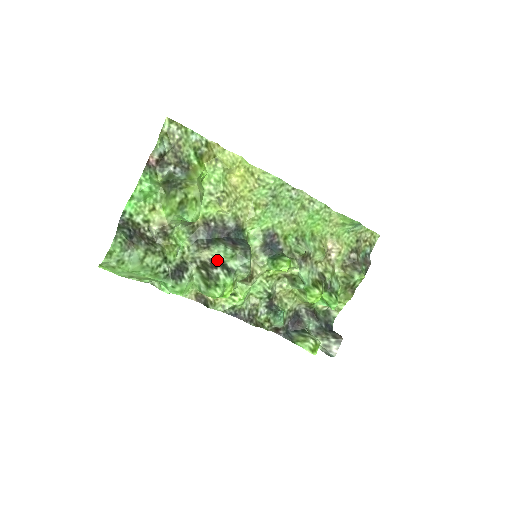
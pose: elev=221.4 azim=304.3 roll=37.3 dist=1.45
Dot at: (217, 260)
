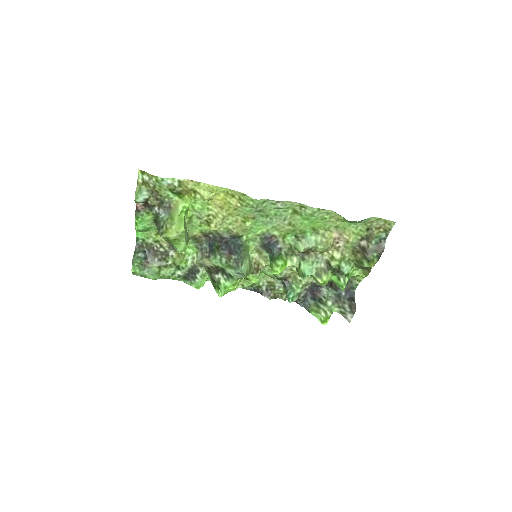
Dot at: (217, 267)
